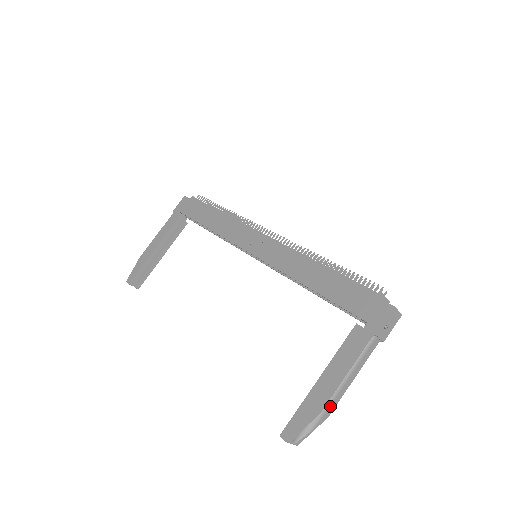
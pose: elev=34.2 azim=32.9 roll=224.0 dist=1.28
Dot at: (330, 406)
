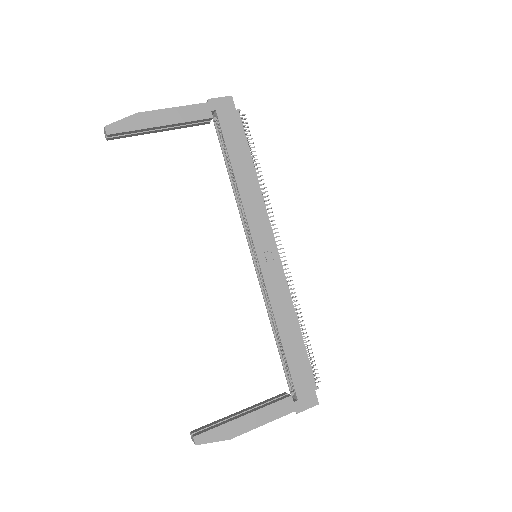
Dot at: occluded
